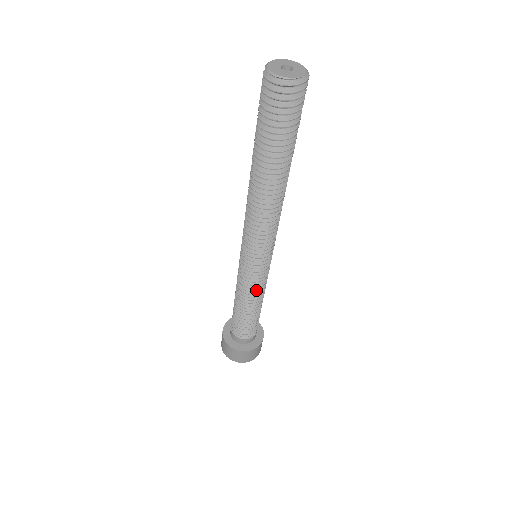
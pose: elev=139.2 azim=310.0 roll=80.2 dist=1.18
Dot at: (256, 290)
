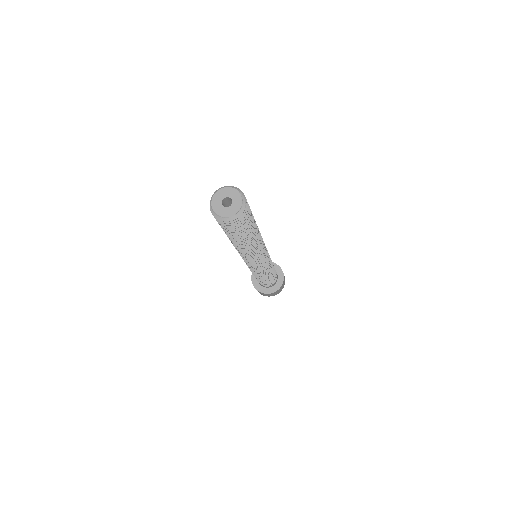
Dot at: (254, 272)
